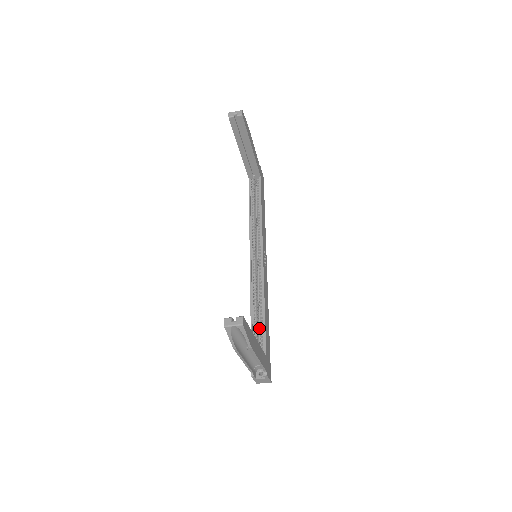
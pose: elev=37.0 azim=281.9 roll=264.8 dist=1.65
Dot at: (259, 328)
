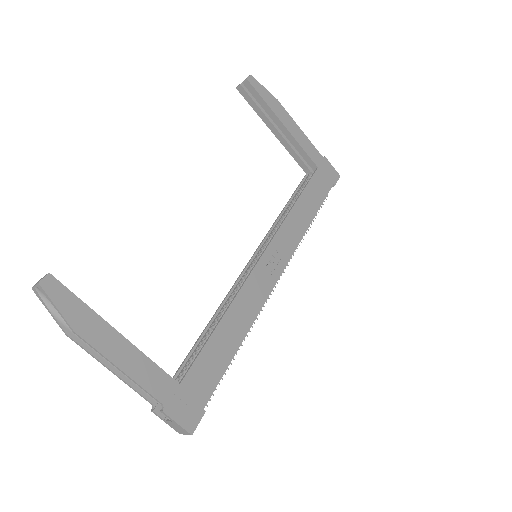
Dot at: occluded
